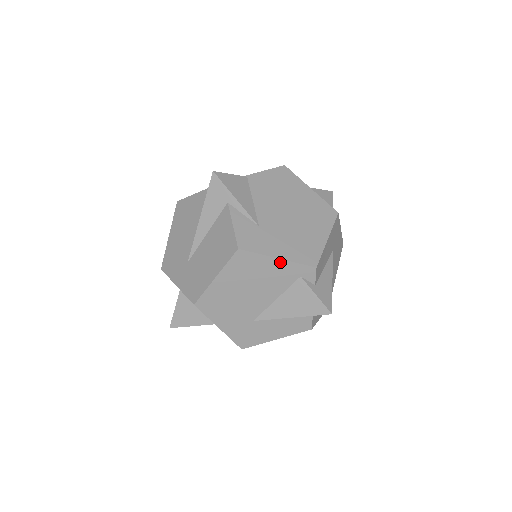
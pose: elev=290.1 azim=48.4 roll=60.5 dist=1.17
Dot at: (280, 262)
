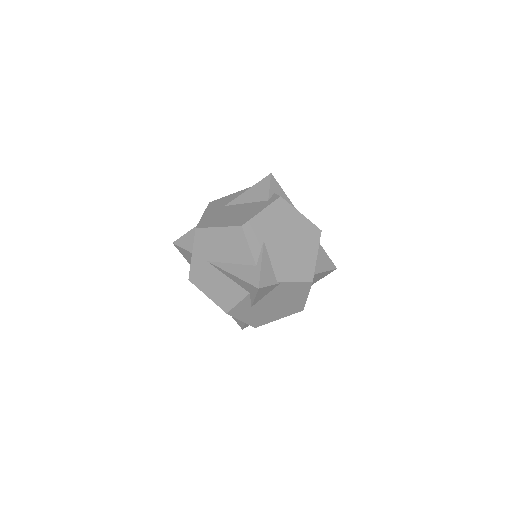
Dot at: (241, 320)
